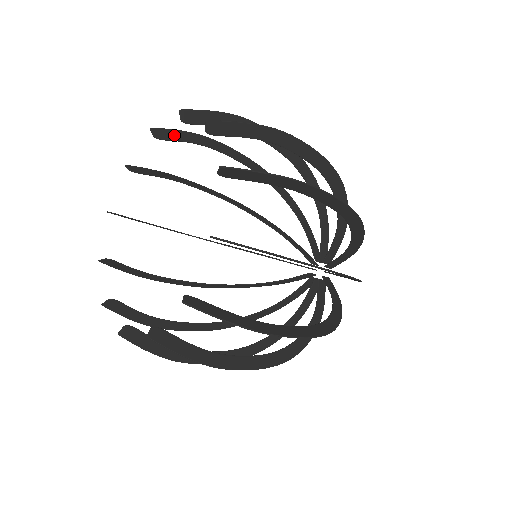
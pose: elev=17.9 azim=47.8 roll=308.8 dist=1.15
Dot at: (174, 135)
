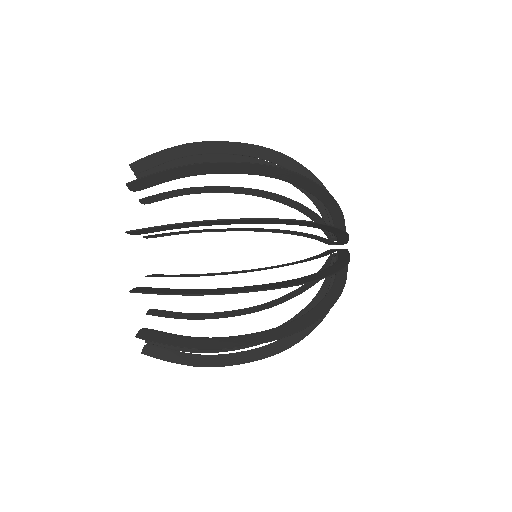
Dot at: (160, 197)
